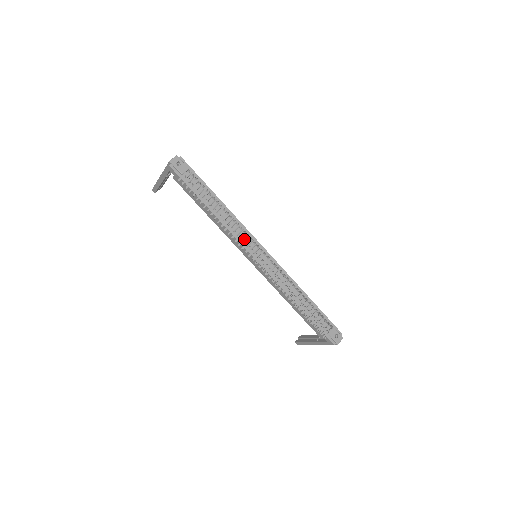
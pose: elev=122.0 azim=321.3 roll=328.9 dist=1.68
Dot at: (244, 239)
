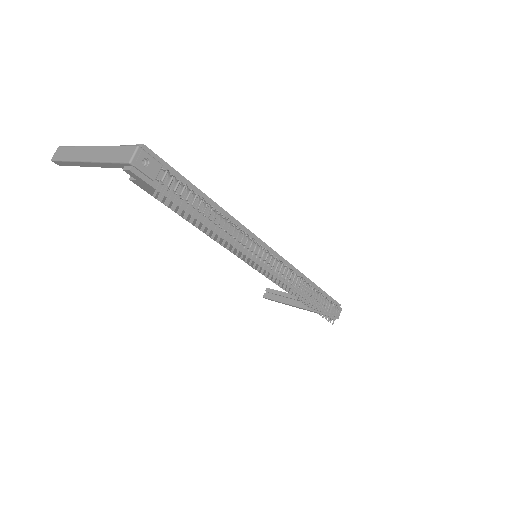
Dot at: (254, 253)
